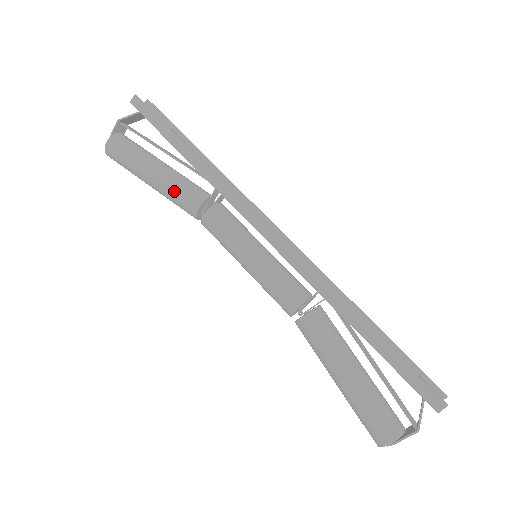
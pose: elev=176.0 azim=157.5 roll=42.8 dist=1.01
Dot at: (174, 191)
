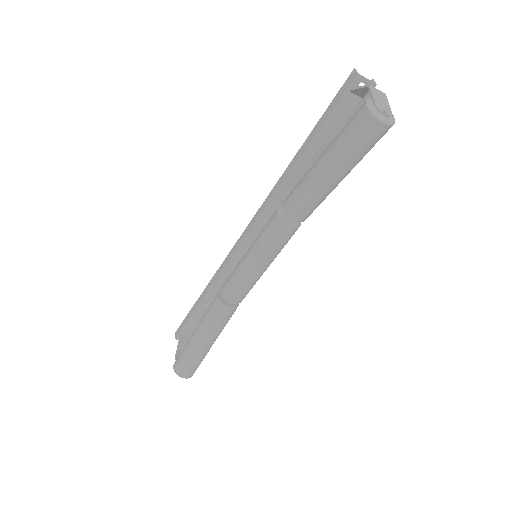
Dot at: (205, 316)
